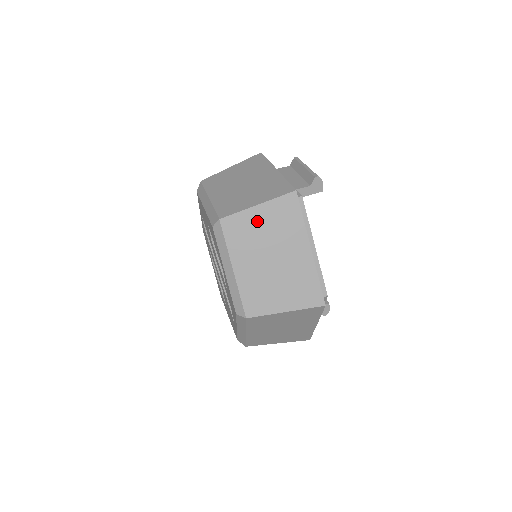
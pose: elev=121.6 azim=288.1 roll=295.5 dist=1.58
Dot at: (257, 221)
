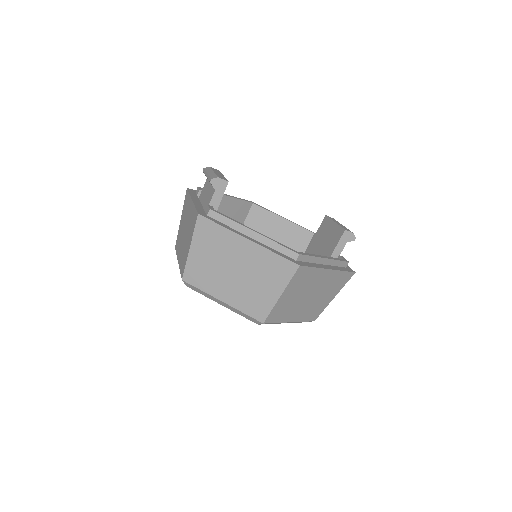
Dot at: (201, 258)
